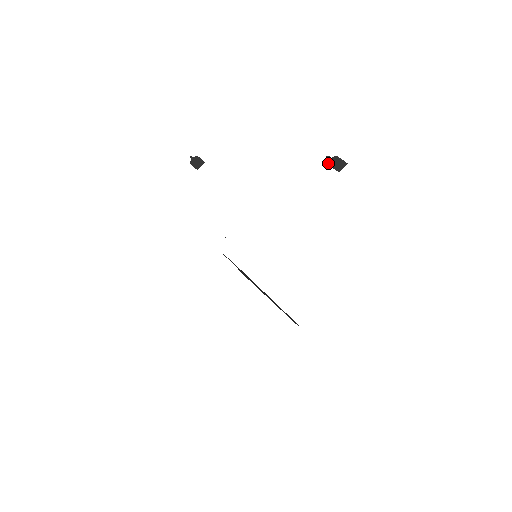
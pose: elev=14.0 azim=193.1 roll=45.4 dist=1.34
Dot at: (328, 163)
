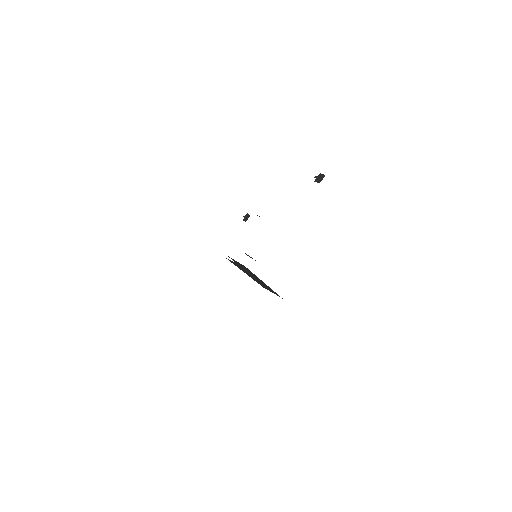
Dot at: (314, 181)
